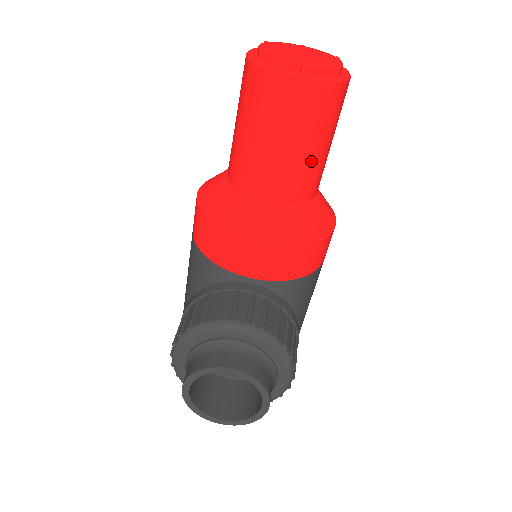
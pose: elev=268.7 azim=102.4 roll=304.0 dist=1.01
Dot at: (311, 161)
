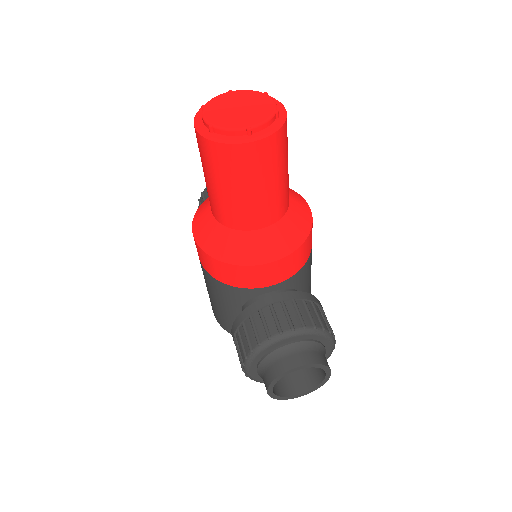
Dot at: (281, 186)
